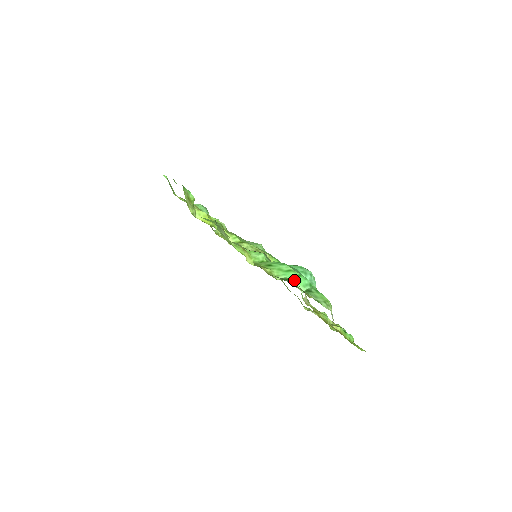
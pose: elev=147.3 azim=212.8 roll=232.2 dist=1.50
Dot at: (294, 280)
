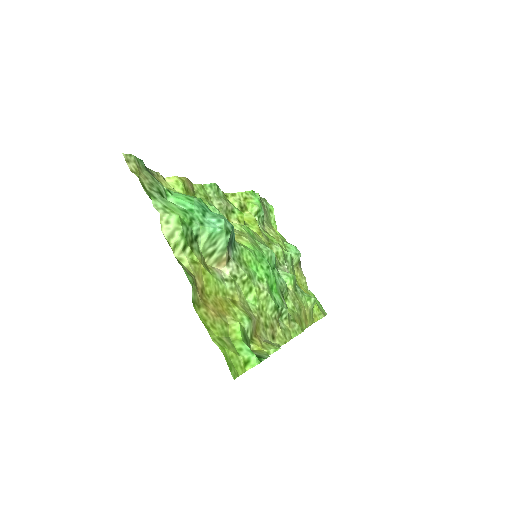
Dot at: (175, 195)
